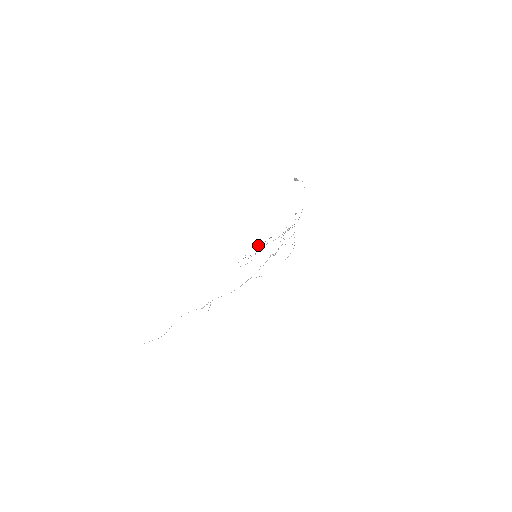
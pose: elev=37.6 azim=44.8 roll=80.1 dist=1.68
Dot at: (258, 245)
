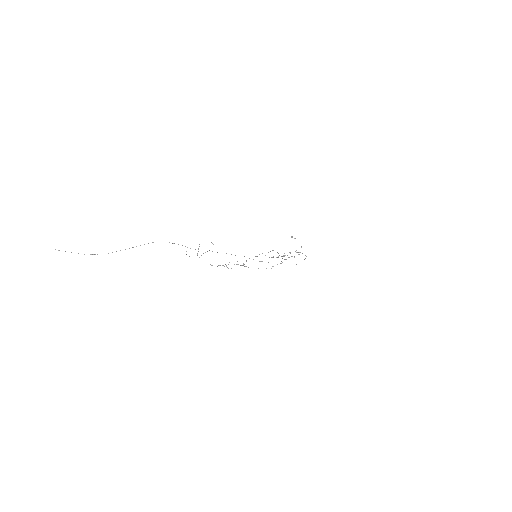
Dot at: occluded
